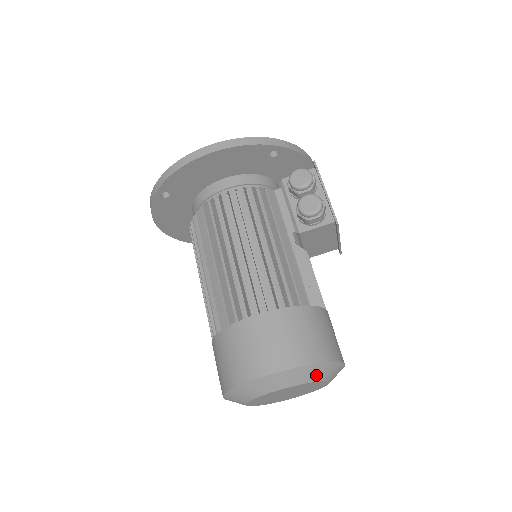
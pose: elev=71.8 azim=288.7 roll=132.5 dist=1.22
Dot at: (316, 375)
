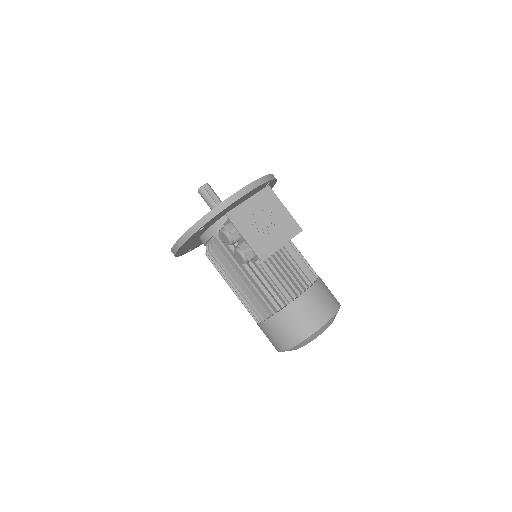
Dot at: (305, 343)
